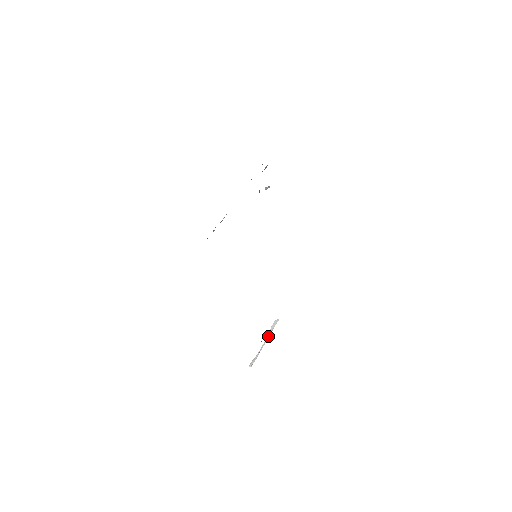
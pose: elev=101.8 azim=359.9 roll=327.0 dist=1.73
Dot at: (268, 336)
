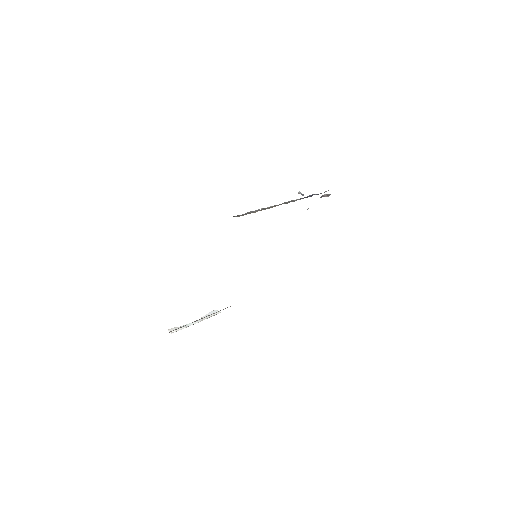
Dot at: (202, 319)
